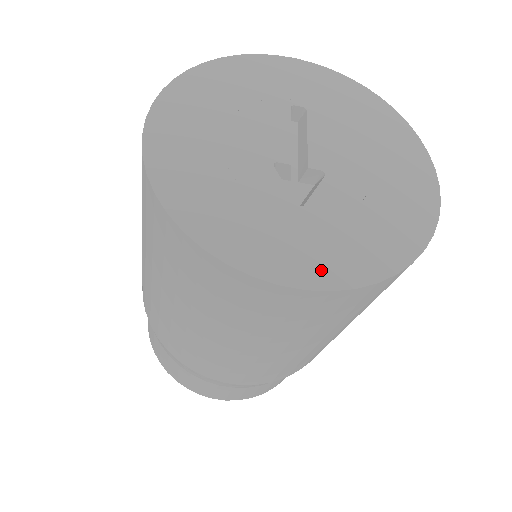
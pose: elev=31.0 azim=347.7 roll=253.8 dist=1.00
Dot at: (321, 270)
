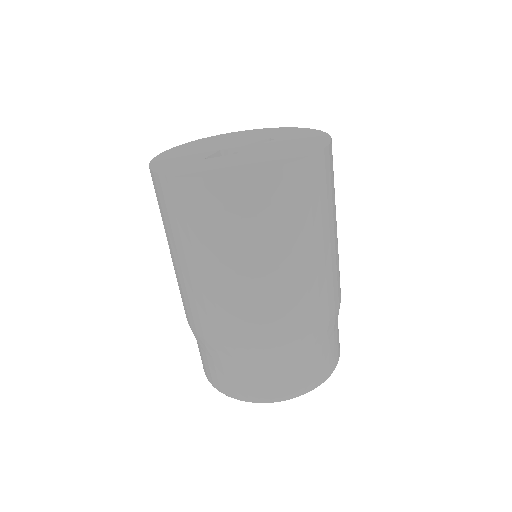
Dot at: (175, 171)
